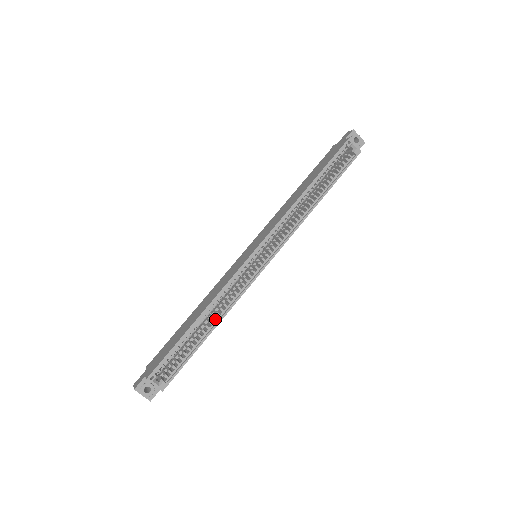
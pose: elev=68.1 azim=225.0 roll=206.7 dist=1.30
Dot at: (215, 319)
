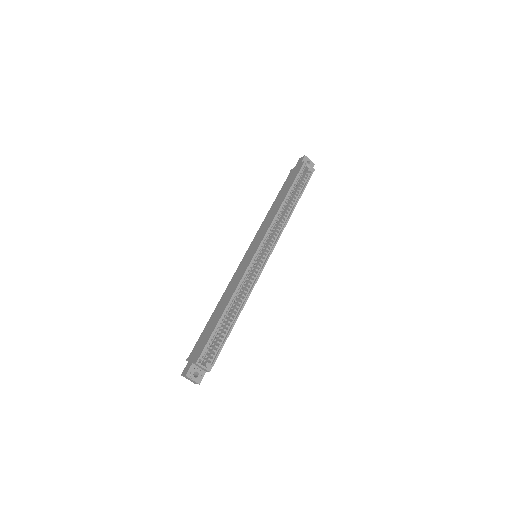
Dot at: (238, 307)
